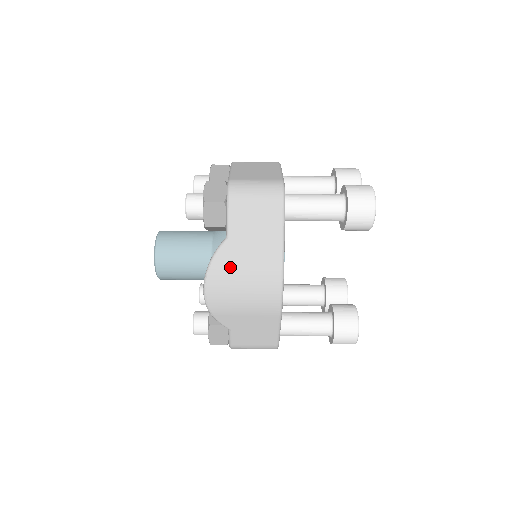
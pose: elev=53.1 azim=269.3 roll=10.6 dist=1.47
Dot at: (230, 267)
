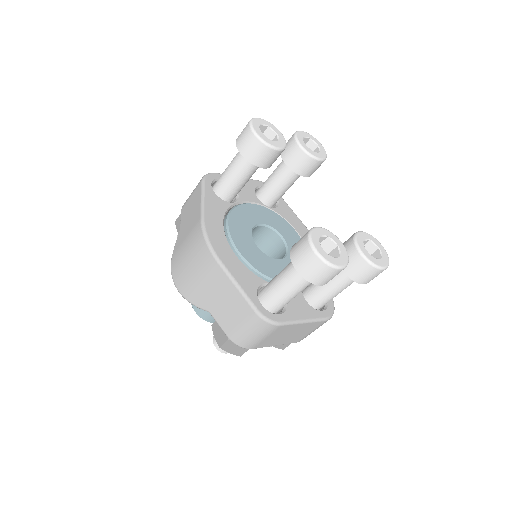
Dot at: (179, 247)
